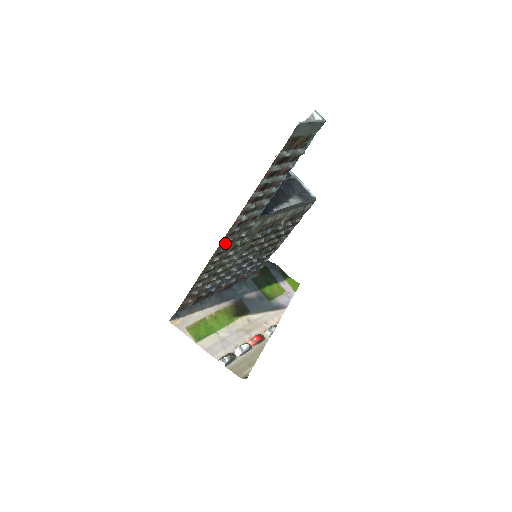
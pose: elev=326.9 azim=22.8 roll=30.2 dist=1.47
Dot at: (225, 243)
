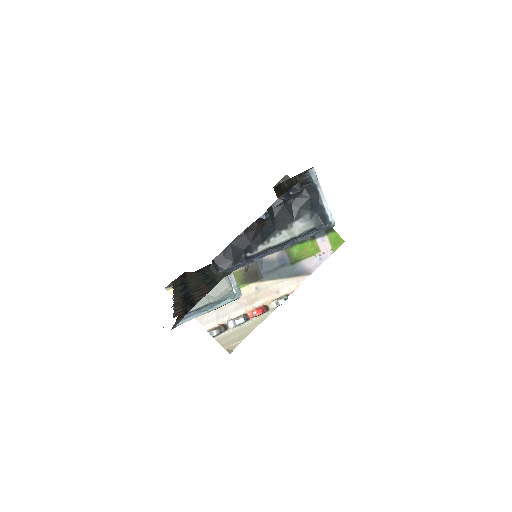
Dot at: (182, 289)
